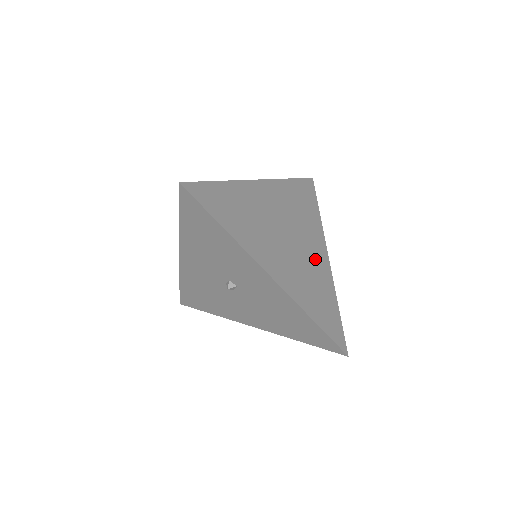
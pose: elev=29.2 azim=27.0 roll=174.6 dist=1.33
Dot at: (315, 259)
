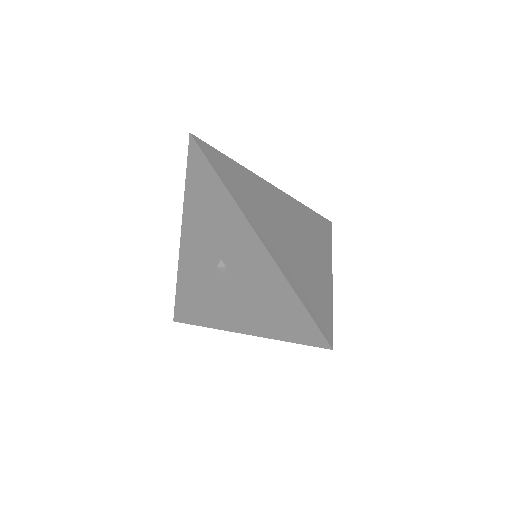
Dot at: (315, 263)
